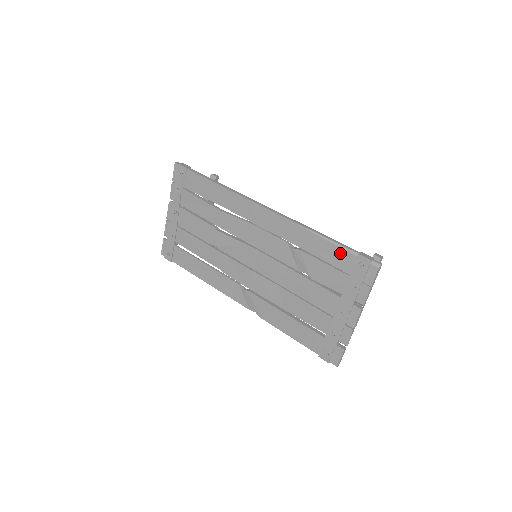
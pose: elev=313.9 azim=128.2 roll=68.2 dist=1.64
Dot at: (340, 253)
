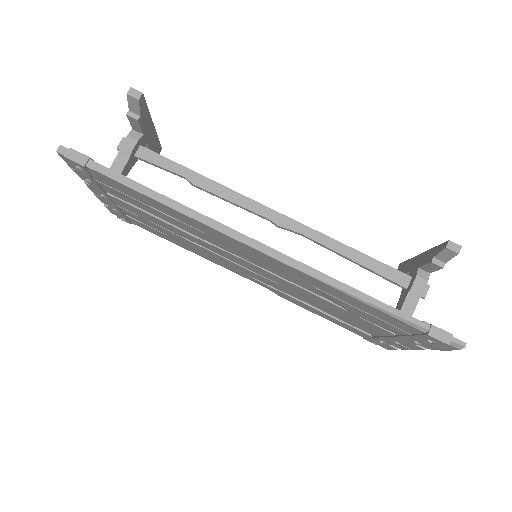
Dot at: (396, 321)
